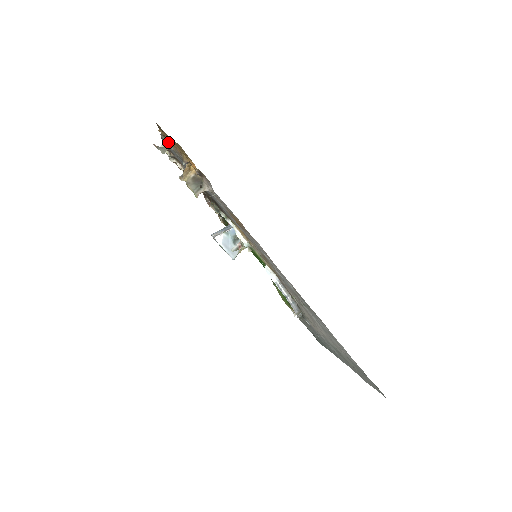
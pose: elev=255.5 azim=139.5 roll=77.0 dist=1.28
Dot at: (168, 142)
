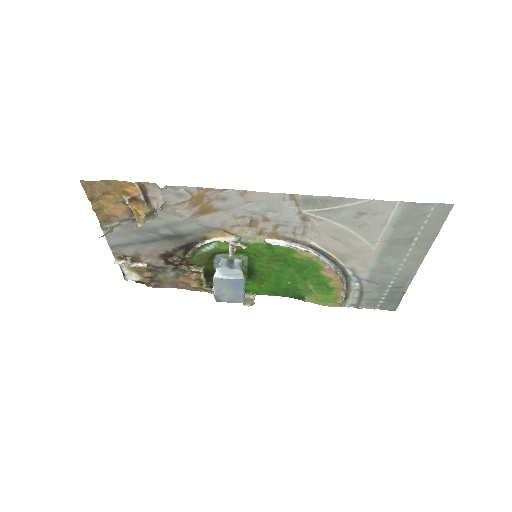
Dot at: (109, 223)
